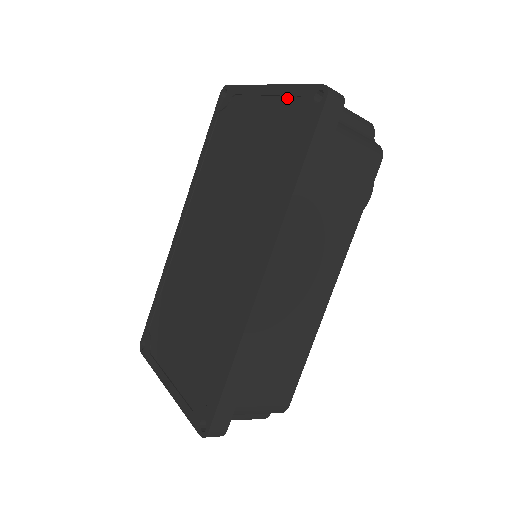
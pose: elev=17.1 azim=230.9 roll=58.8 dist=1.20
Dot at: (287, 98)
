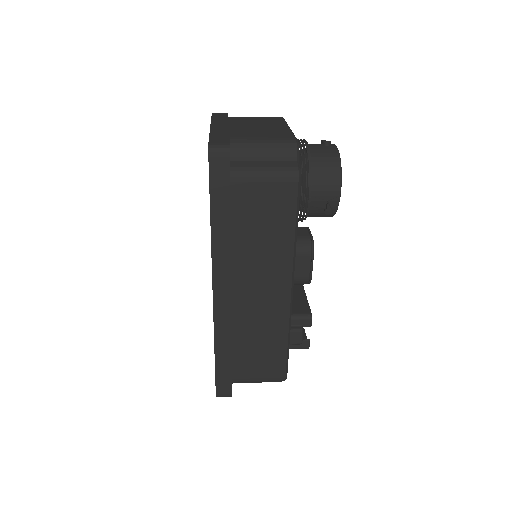
Dot at: occluded
